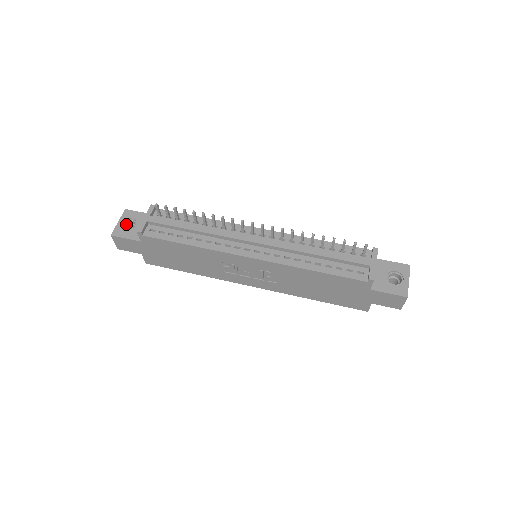
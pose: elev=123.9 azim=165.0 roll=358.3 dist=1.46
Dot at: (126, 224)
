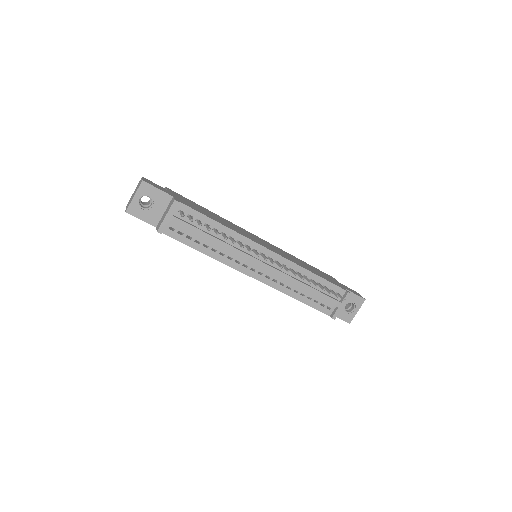
Dot at: (141, 196)
